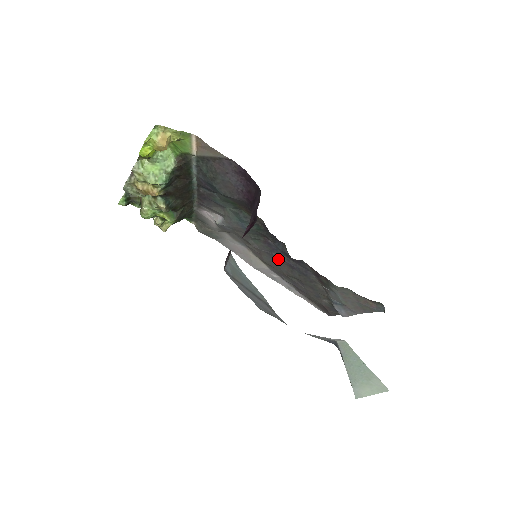
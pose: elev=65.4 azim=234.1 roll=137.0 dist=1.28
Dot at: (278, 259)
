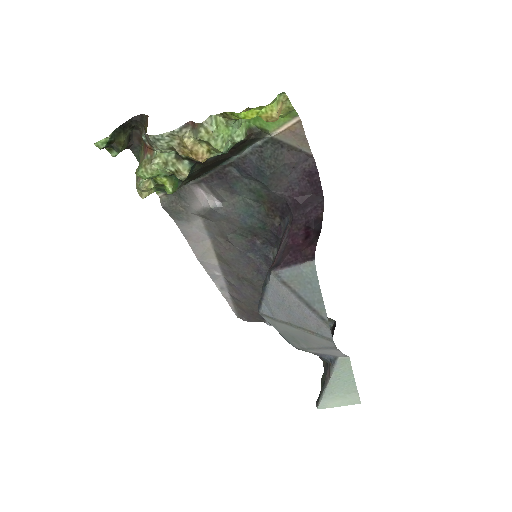
Dot at: (248, 260)
